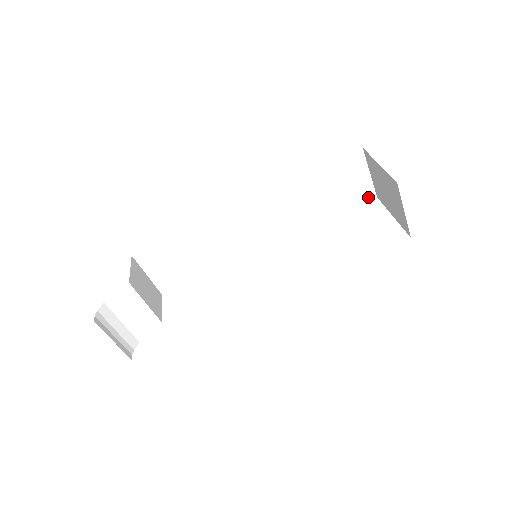
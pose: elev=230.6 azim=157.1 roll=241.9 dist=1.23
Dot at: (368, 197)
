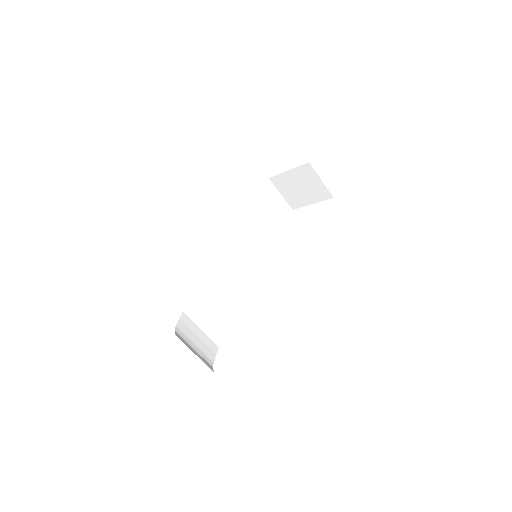
Dot at: (288, 211)
